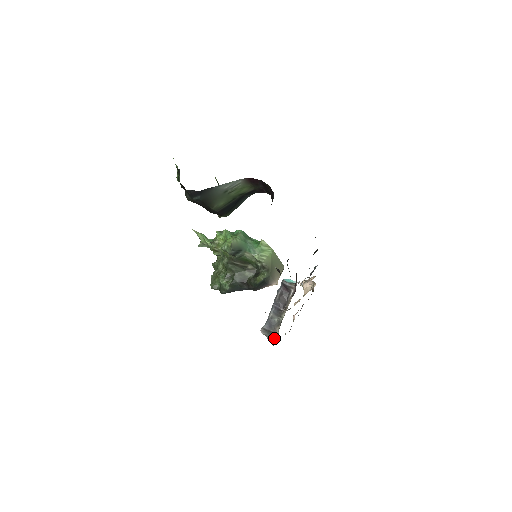
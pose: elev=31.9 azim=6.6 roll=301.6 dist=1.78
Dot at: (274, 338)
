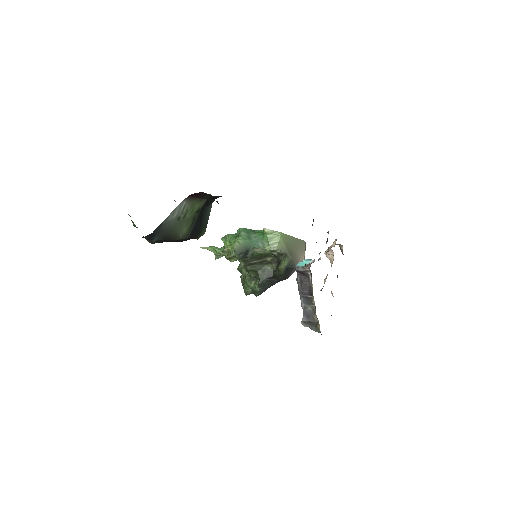
Dot at: (317, 327)
